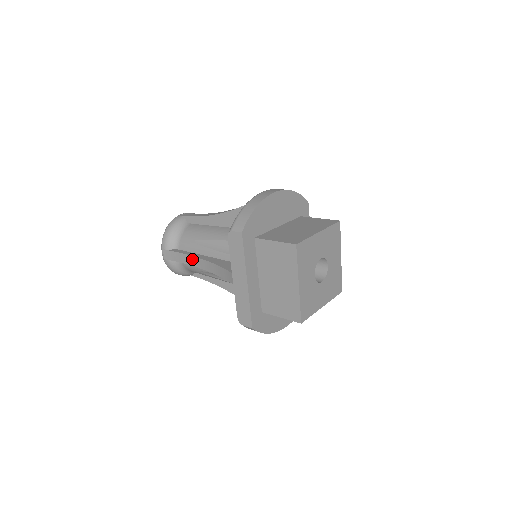
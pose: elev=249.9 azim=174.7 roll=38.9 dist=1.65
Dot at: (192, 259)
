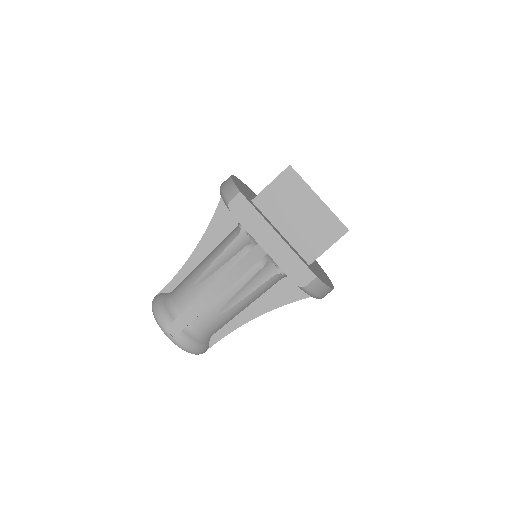
Dot at: (204, 298)
